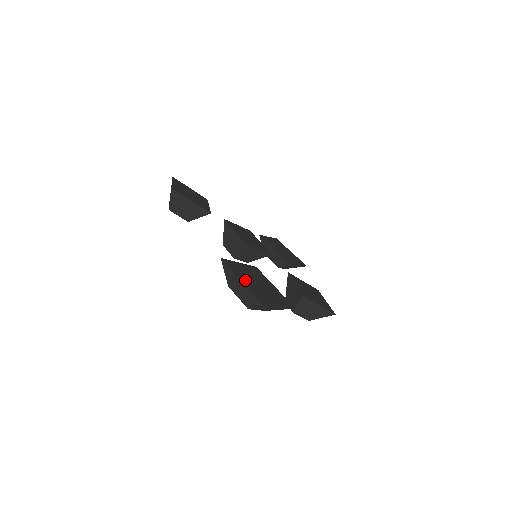
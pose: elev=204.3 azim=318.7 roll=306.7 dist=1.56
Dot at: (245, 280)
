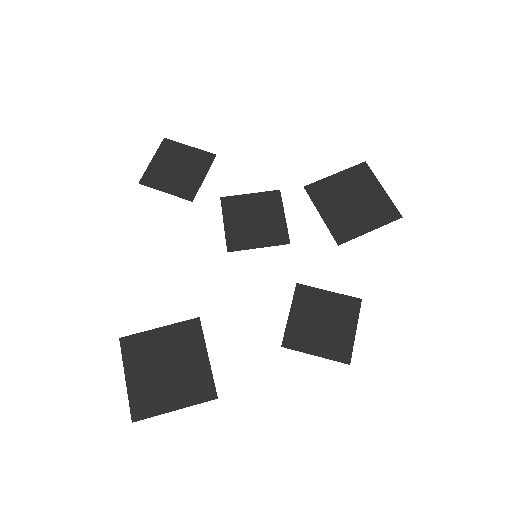
Dot at: (137, 373)
